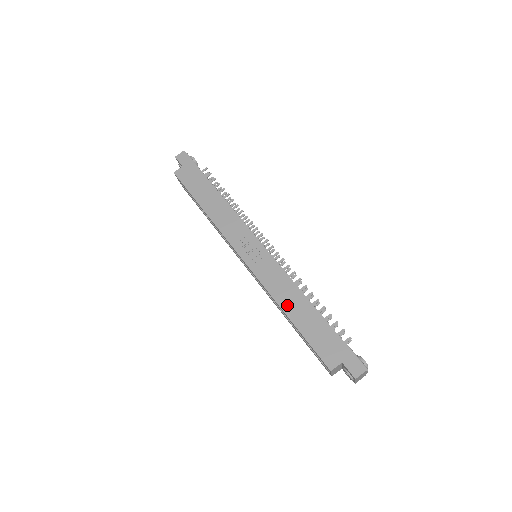
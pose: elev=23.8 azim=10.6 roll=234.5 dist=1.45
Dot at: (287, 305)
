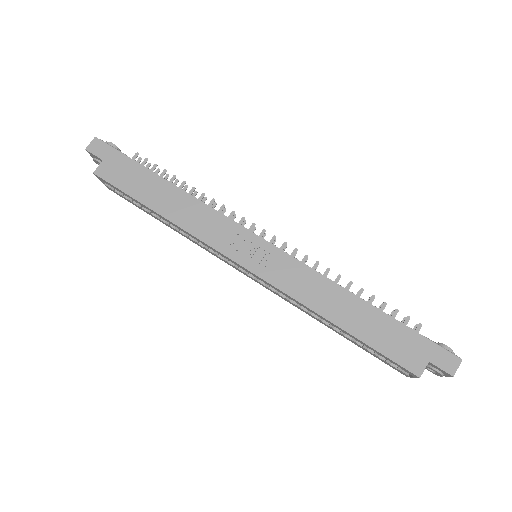
Dot at: (330, 311)
